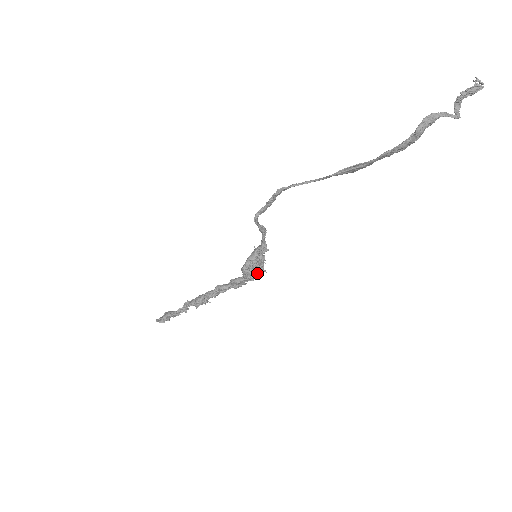
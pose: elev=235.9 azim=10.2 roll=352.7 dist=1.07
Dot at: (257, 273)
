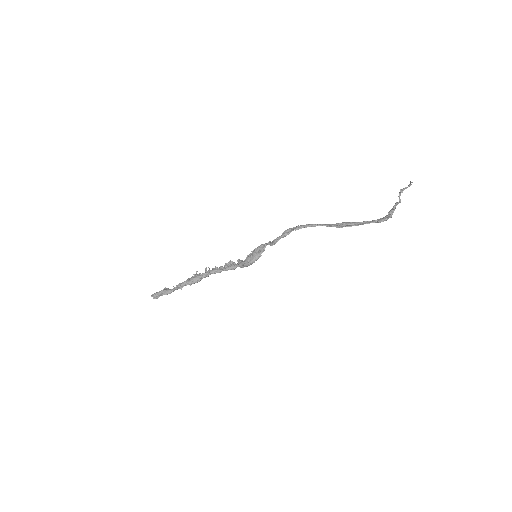
Dot at: occluded
